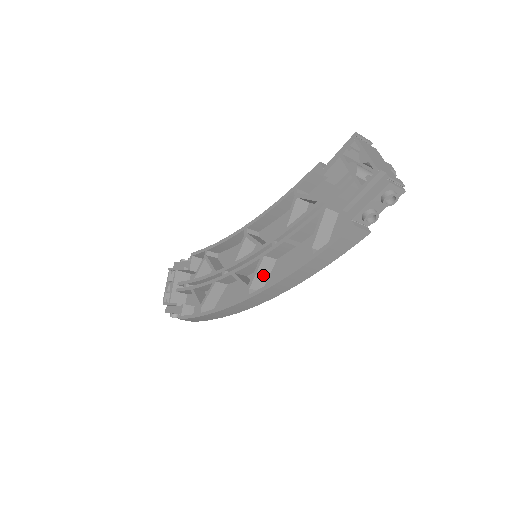
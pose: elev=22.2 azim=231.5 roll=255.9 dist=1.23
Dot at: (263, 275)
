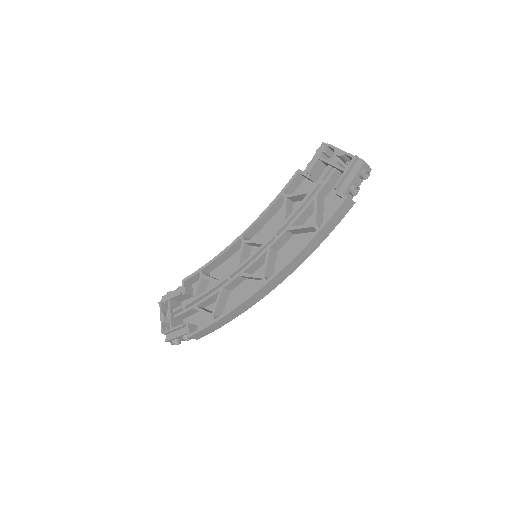
Dot at: (271, 265)
